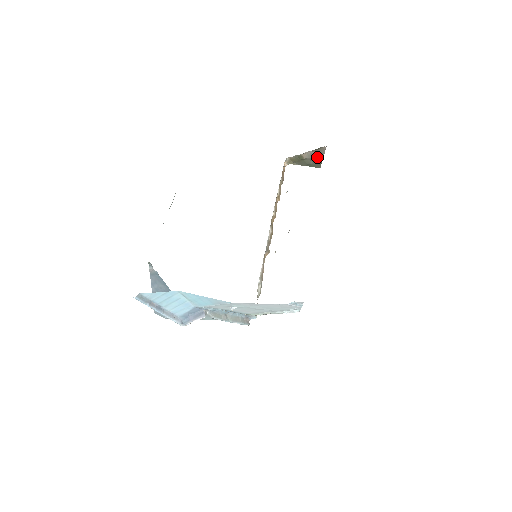
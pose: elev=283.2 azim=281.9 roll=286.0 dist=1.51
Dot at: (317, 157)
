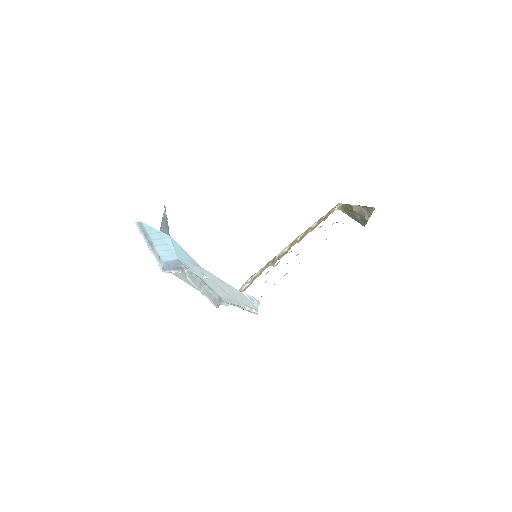
Dot at: (365, 215)
